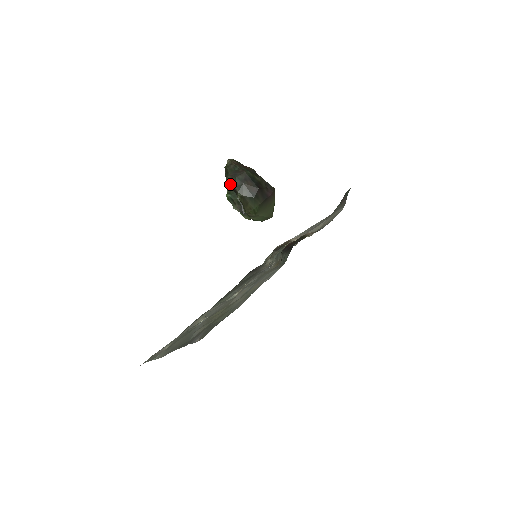
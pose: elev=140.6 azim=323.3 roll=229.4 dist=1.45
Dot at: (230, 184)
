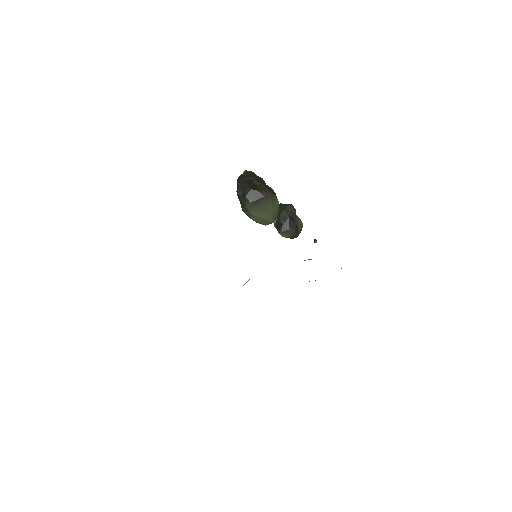
Dot at: occluded
